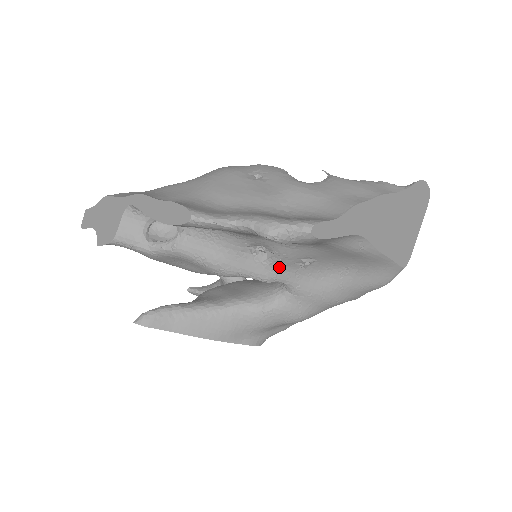
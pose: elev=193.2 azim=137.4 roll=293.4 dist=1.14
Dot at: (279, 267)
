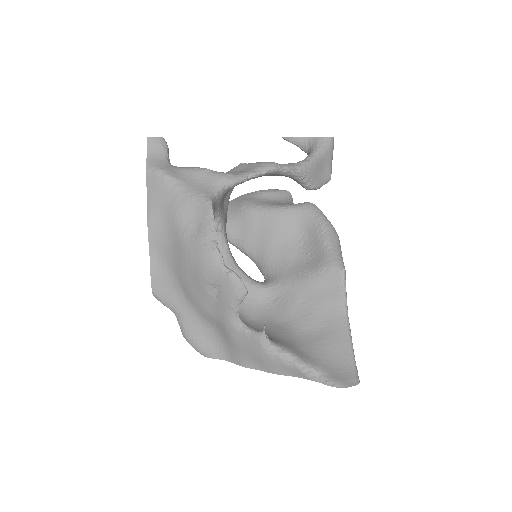
Dot at: occluded
